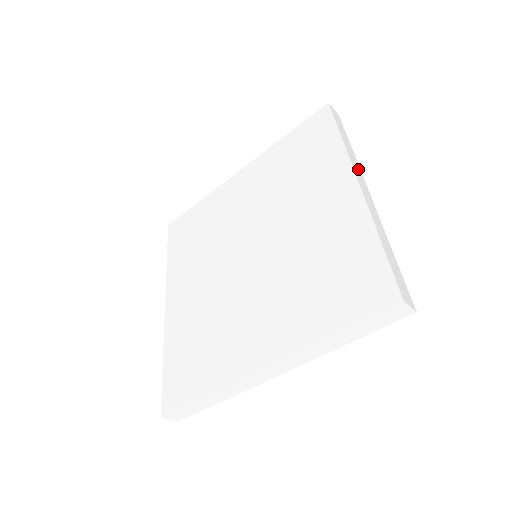
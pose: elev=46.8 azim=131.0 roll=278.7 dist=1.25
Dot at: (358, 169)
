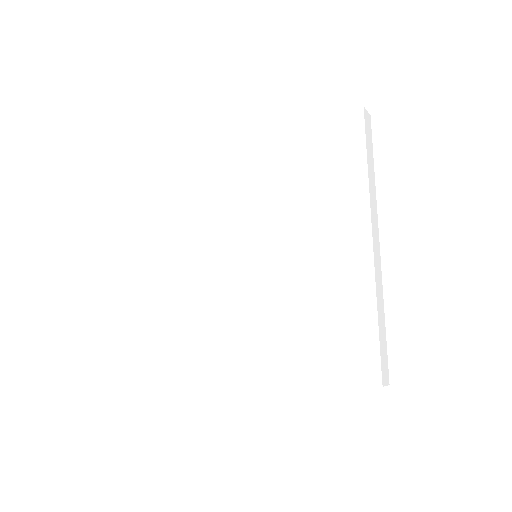
Dot at: (375, 210)
